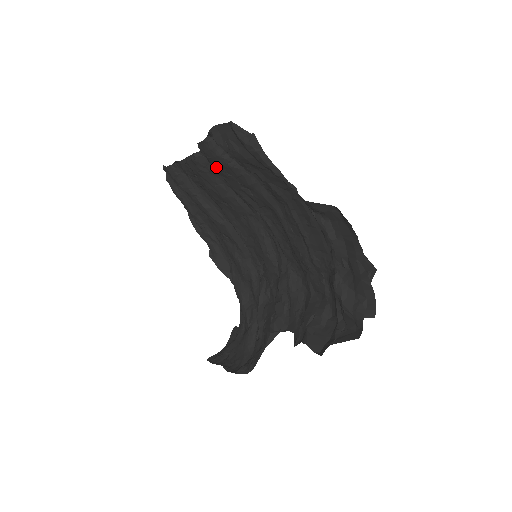
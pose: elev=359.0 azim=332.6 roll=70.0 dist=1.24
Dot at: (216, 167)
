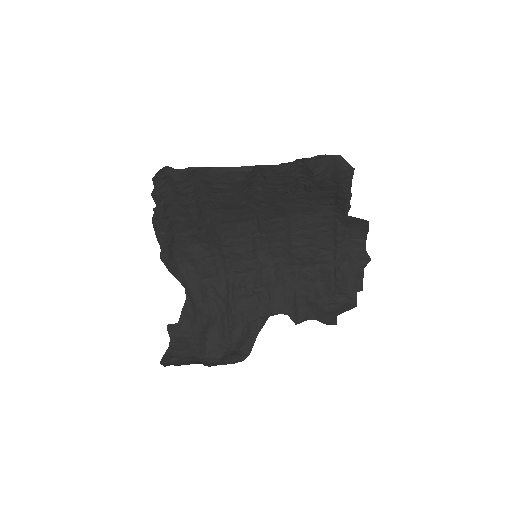
Dot at: (277, 183)
